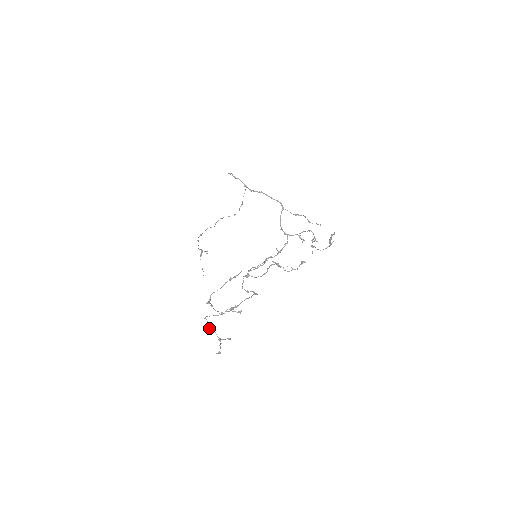
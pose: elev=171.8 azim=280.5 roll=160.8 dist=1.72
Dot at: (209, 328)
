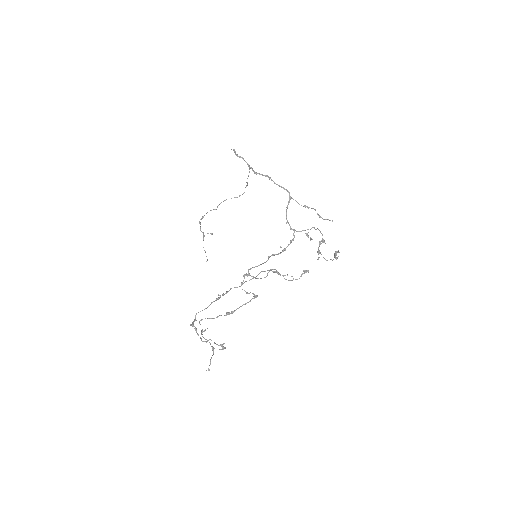
Dot at: (202, 336)
